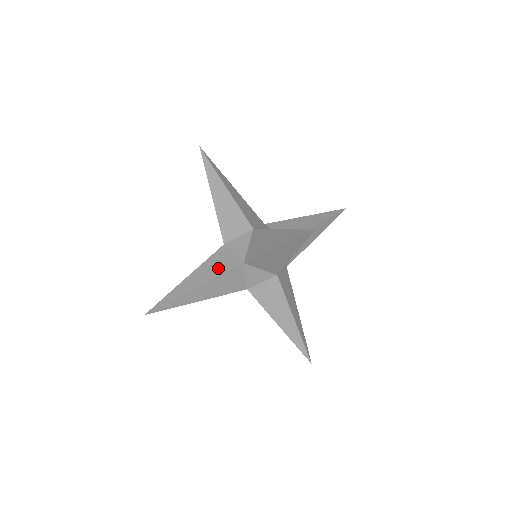
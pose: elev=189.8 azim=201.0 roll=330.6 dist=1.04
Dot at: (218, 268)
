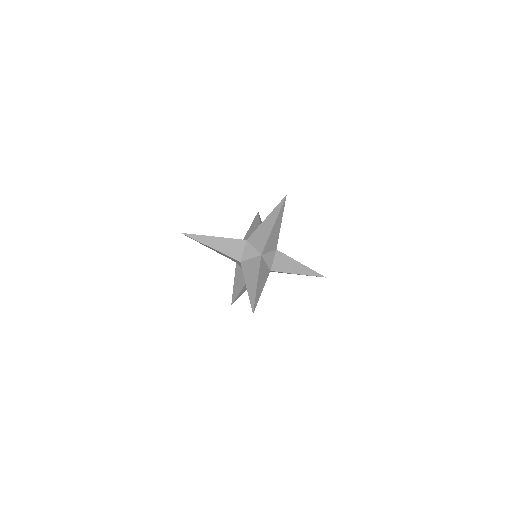
Dot at: (229, 250)
